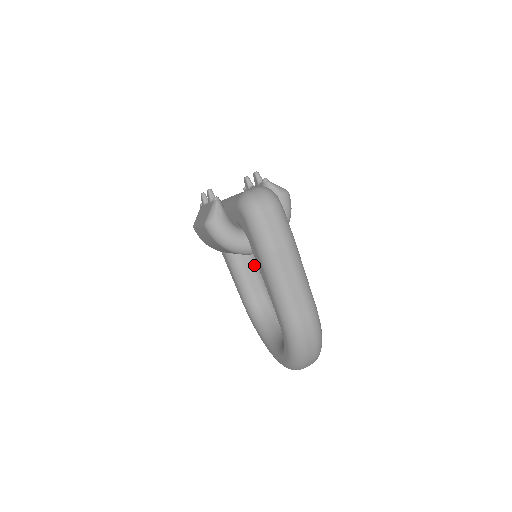
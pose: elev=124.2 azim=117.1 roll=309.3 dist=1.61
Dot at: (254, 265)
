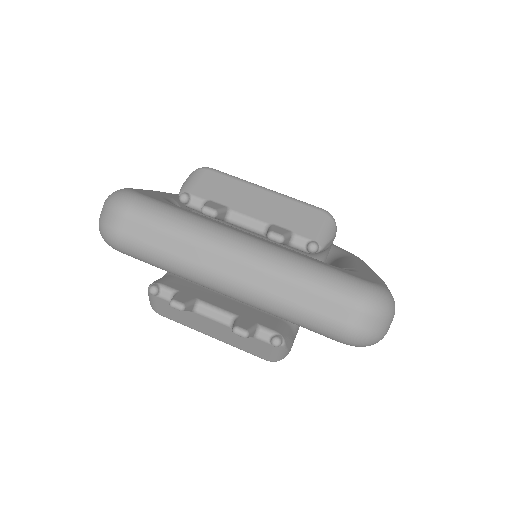
Dot at: occluded
